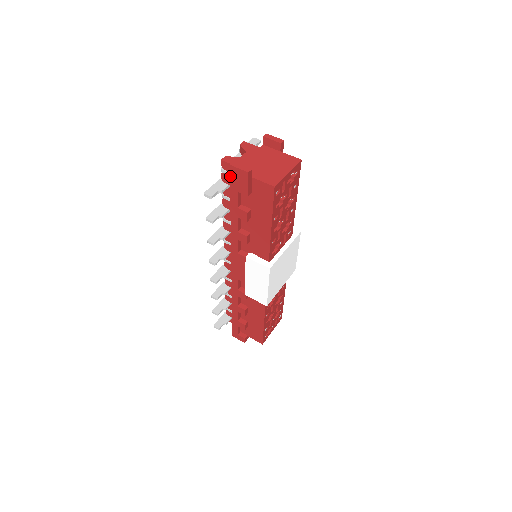
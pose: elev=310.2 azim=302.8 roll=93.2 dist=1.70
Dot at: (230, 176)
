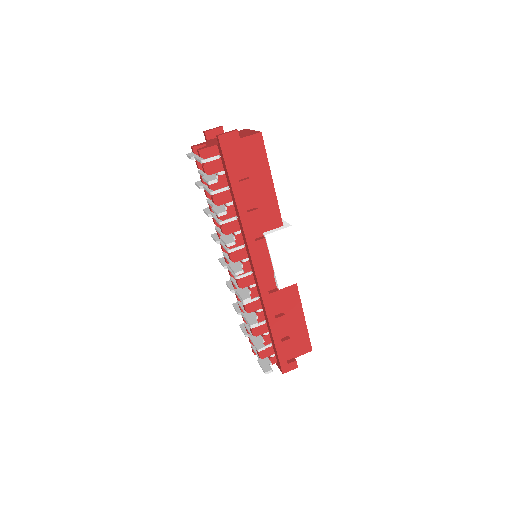
Dot at: (221, 149)
